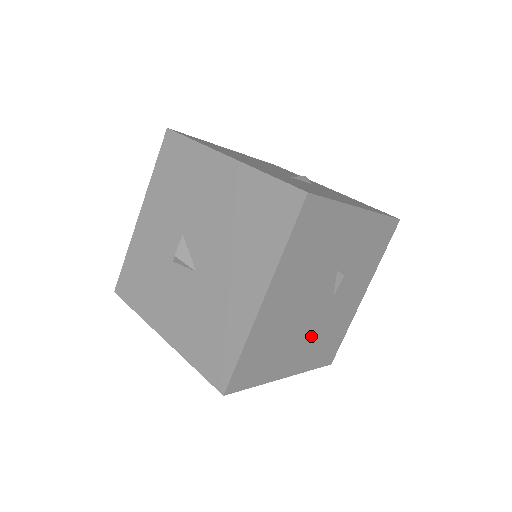
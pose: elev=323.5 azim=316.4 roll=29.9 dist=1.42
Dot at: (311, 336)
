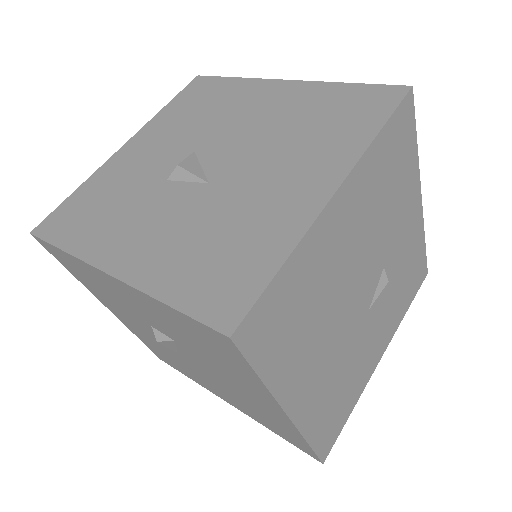
Dot at: (333, 360)
